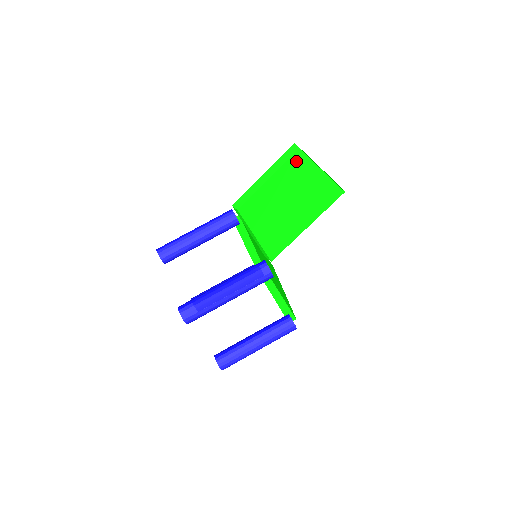
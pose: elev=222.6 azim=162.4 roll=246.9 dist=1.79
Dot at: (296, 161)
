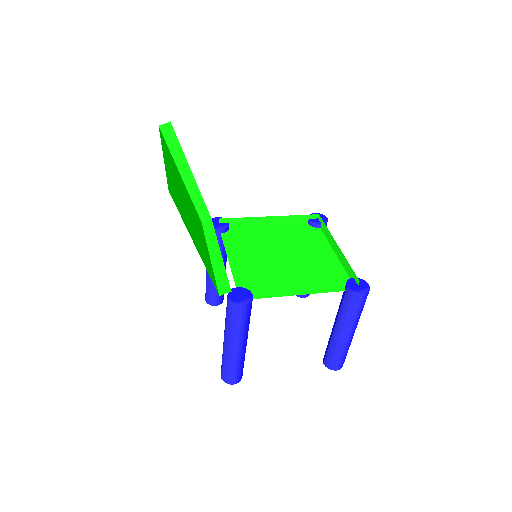
Dot at: occluded
